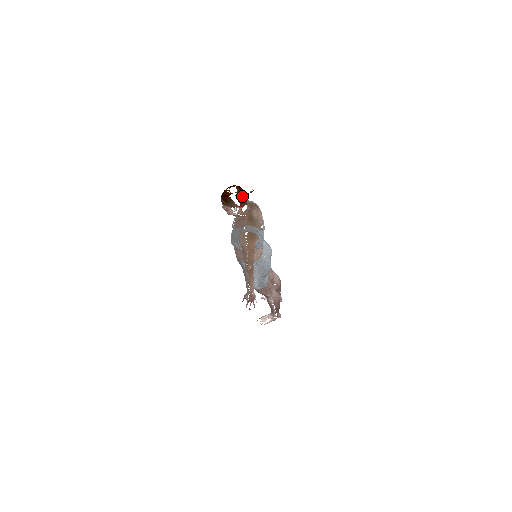
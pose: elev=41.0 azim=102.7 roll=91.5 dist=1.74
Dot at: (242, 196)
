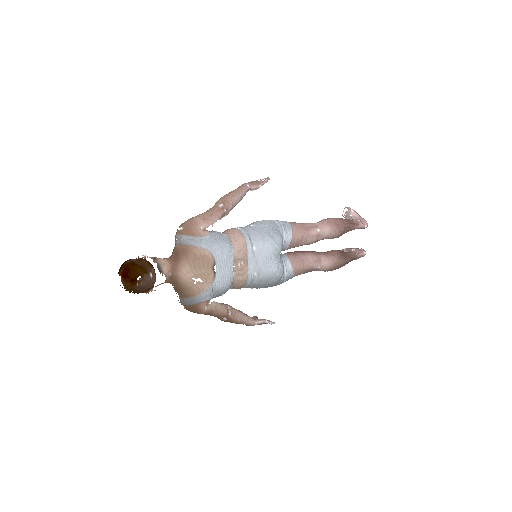
Dot at: (135, 289)
